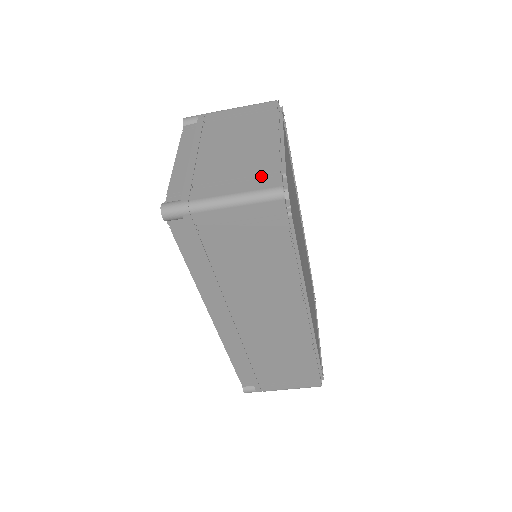
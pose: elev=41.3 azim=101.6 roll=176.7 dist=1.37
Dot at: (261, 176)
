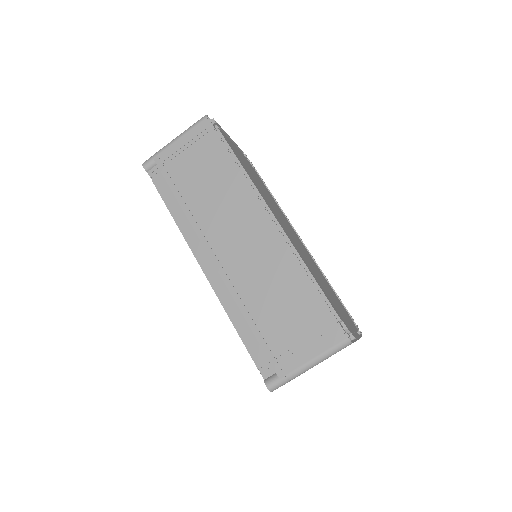
Dot at: occluded
